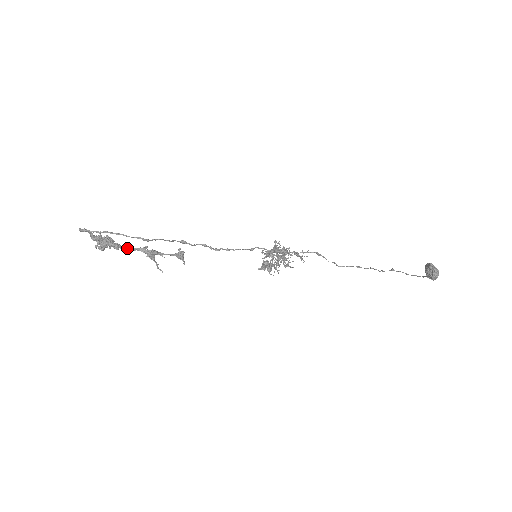
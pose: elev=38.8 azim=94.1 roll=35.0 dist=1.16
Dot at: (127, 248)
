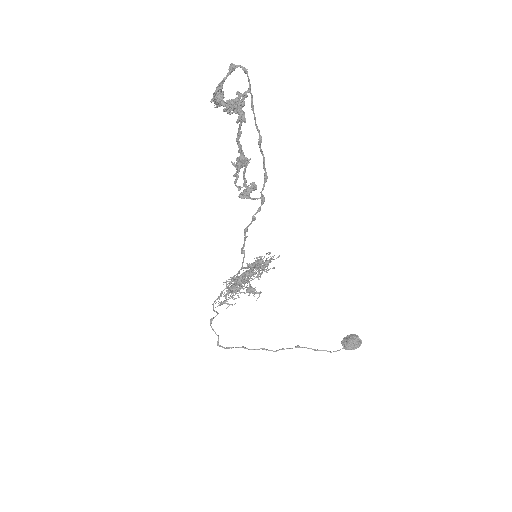
Dot at: (241, 131)
